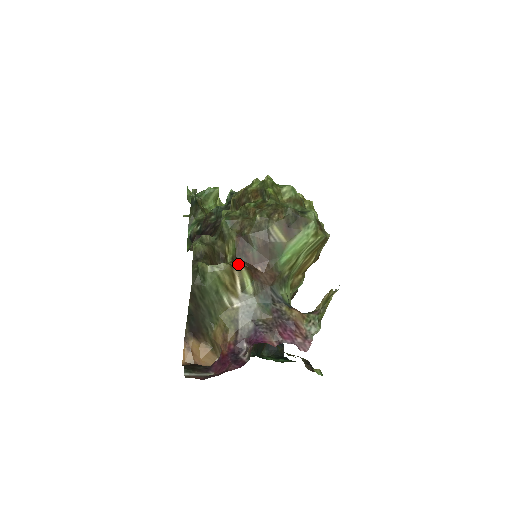
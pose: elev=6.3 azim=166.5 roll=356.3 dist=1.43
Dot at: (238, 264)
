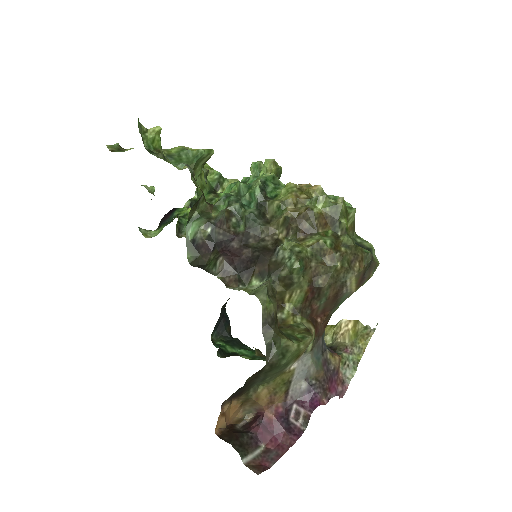
Dot at: (303, 320)
